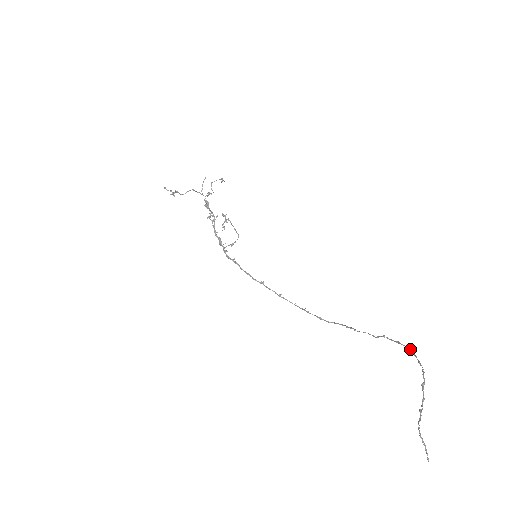
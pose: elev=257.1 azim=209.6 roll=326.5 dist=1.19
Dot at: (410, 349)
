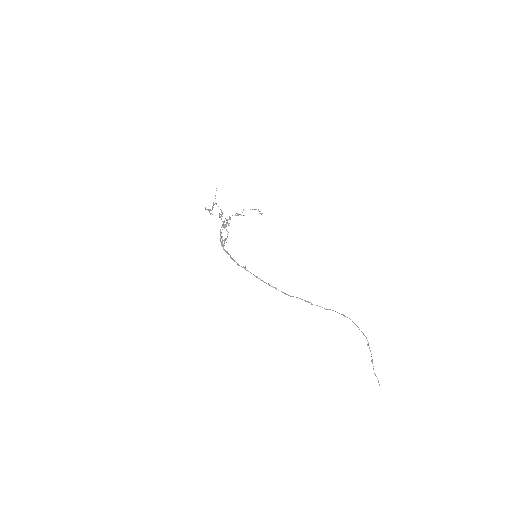
Dot at: occluded
